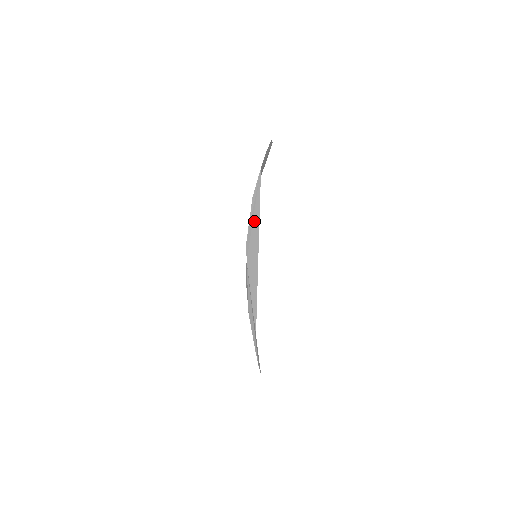
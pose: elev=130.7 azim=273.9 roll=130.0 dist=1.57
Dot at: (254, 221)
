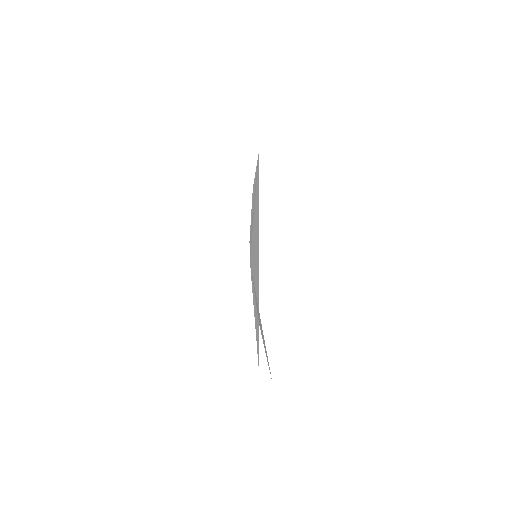
Dot at: (255, 216)
